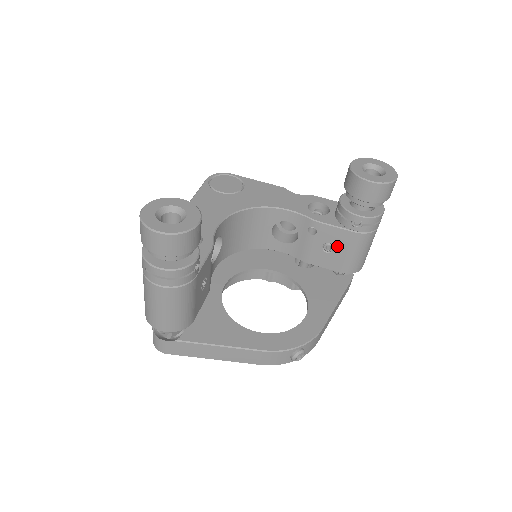
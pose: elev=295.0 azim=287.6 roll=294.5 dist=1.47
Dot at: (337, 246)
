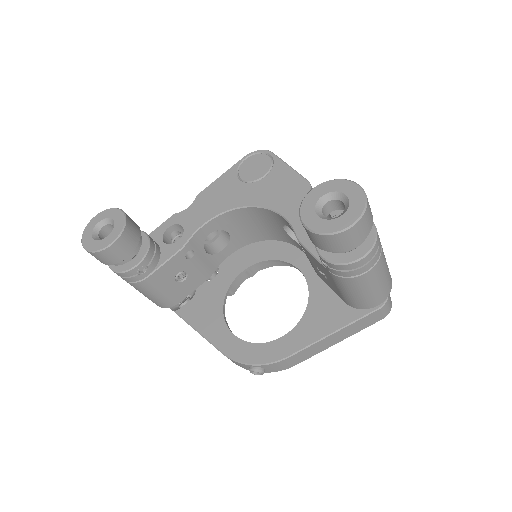
Dot at: (326, 275)
